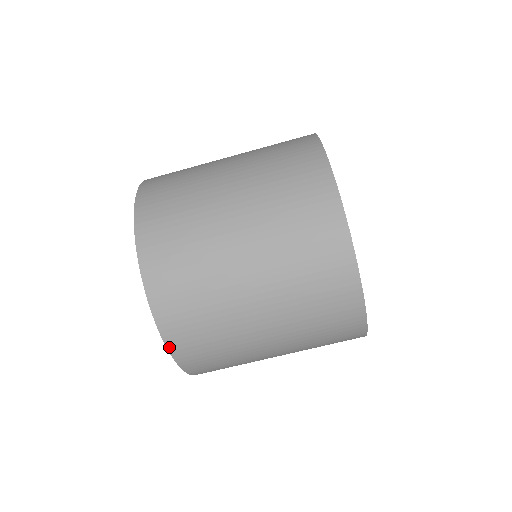
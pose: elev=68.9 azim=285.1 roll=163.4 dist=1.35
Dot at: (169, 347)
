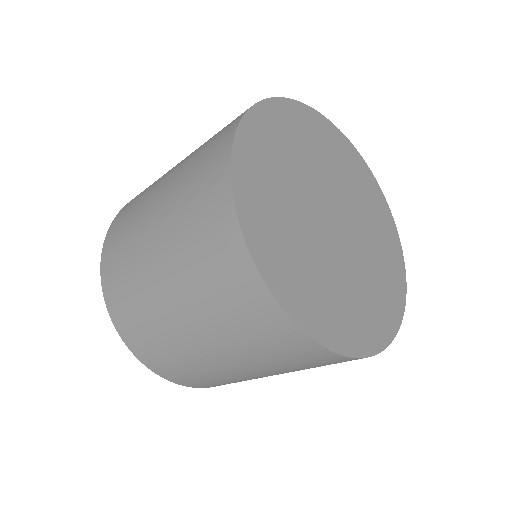
Dot at: occluded
